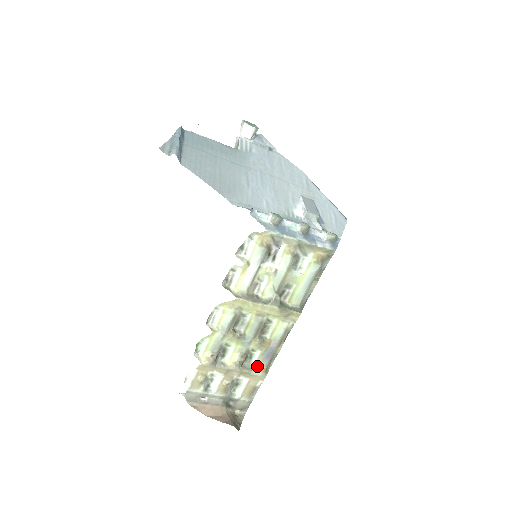
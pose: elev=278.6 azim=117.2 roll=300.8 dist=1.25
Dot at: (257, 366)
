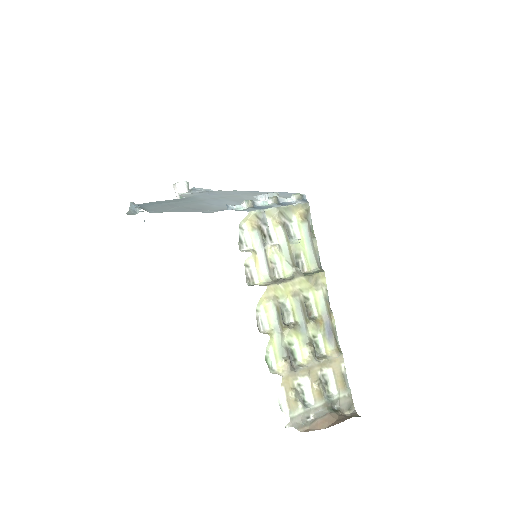
Dot at: (328, 351)
